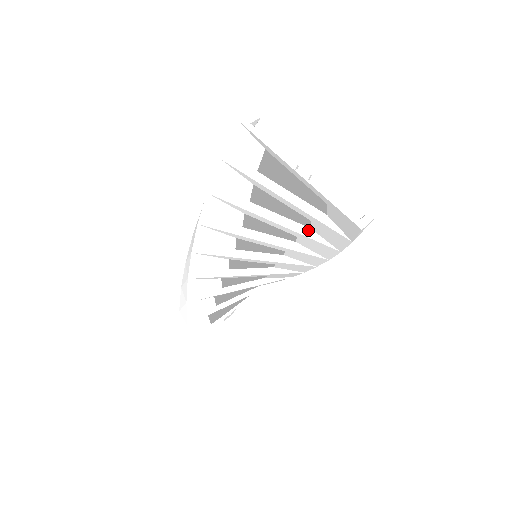
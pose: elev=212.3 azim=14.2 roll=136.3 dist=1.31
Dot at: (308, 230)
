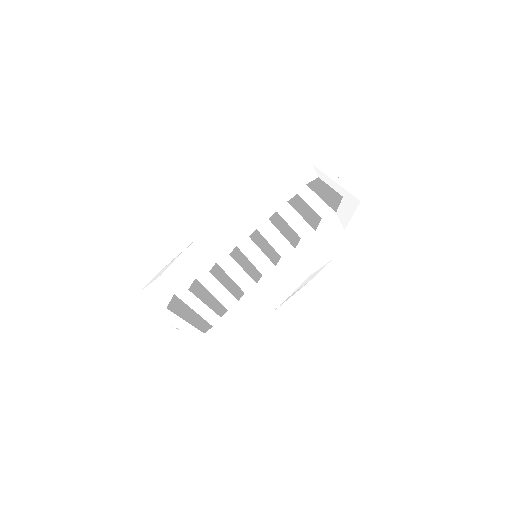
Dot at: (313, 232)
